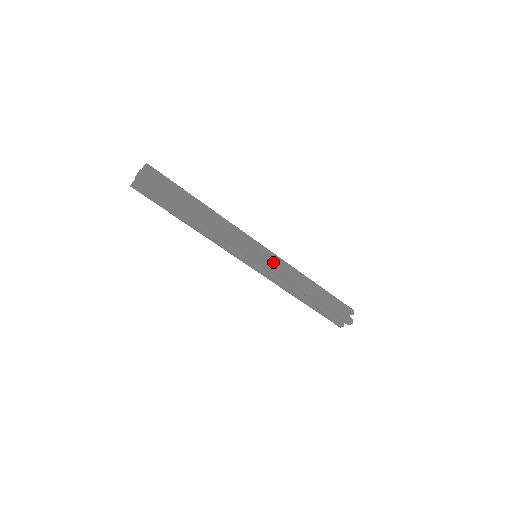
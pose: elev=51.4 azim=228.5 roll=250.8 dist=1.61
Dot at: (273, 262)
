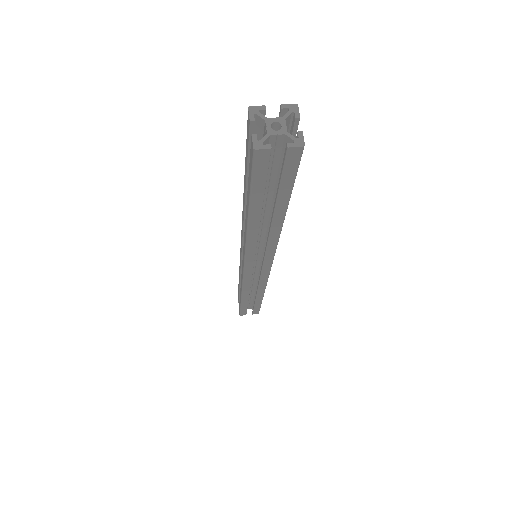
Dot at: occluded
